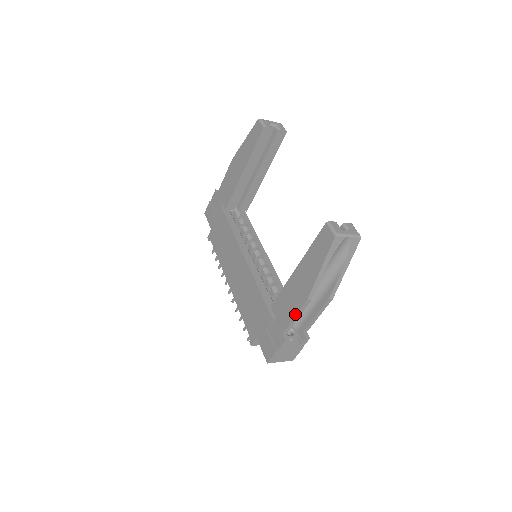
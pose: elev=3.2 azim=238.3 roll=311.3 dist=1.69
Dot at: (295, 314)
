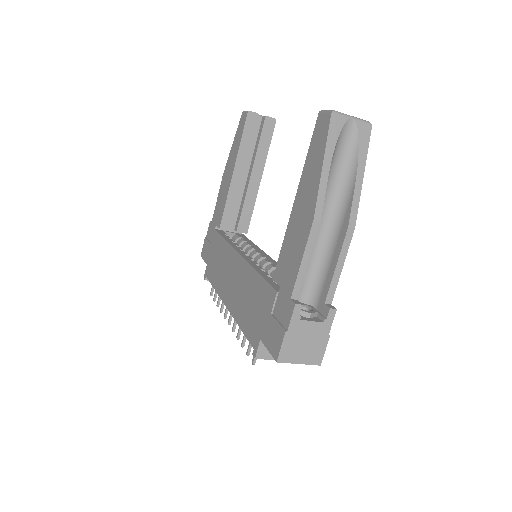
Dot at: (302, 254)
